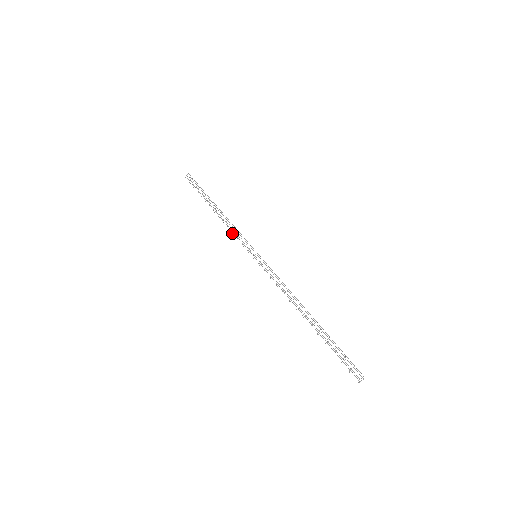
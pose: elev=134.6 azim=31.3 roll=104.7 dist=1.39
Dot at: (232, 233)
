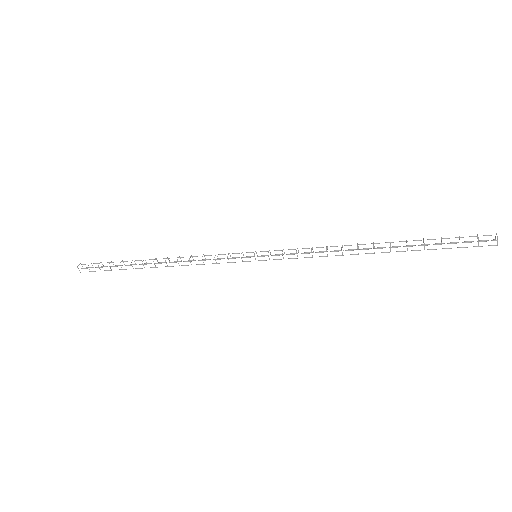
Dot at: (202, 256)
